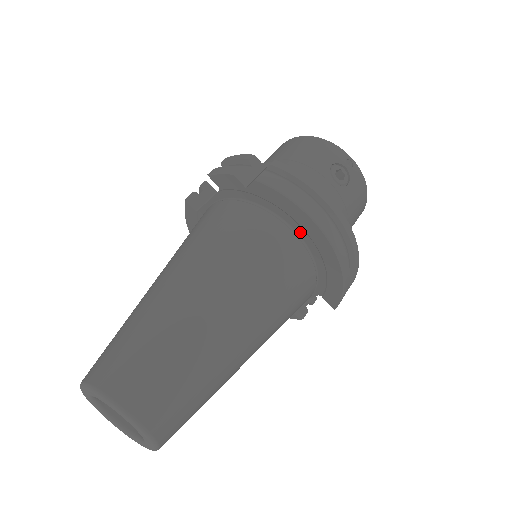
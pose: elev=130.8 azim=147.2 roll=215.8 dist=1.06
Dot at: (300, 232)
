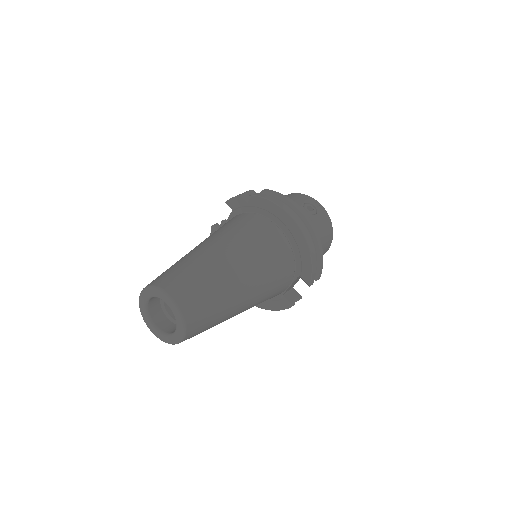
Dot at: (281, 225)
